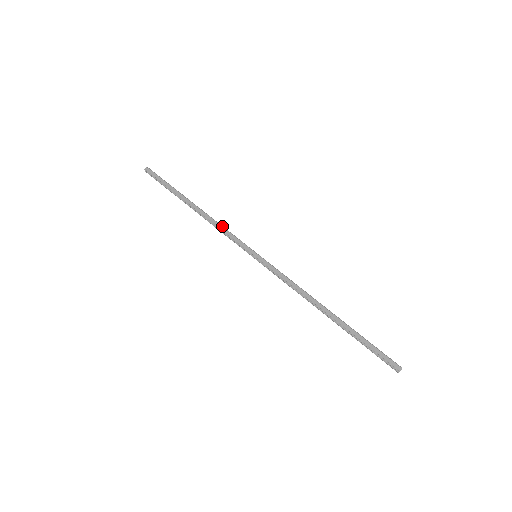
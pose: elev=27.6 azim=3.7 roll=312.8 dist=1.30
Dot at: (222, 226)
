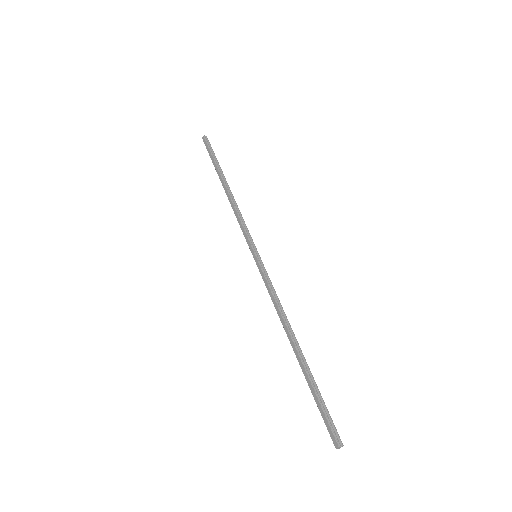
Dot at: (238, 214)
